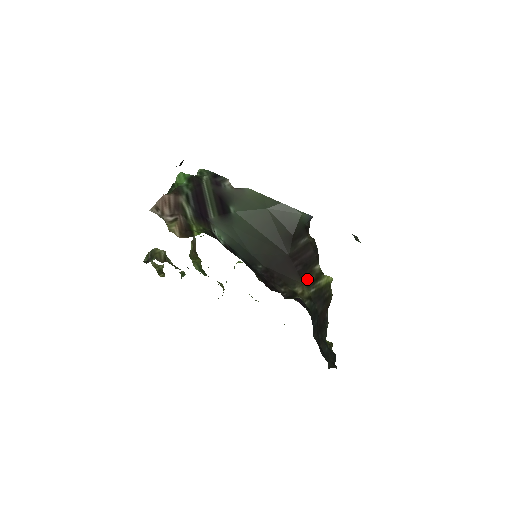
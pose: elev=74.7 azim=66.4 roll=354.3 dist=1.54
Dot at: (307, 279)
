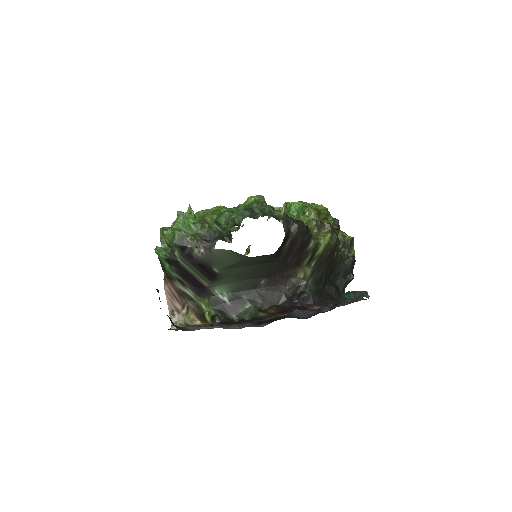
Dot at: (305, 261)
